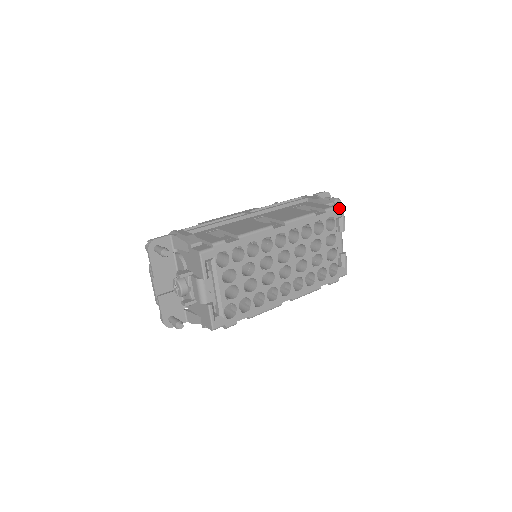
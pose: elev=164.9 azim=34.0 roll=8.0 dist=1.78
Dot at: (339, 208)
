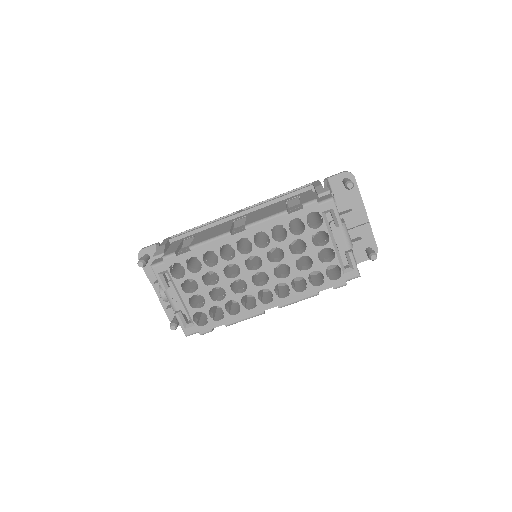
Dot at: (326, 199)
